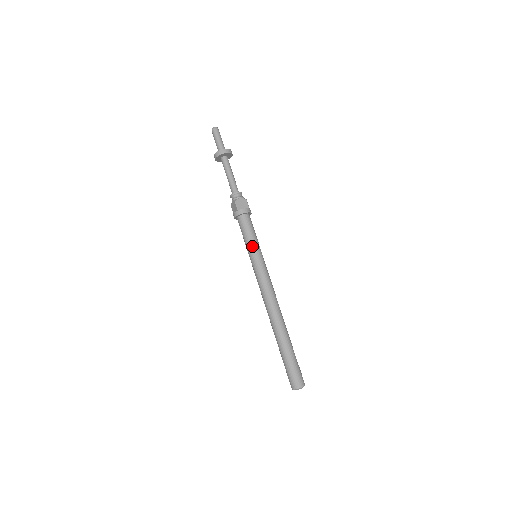
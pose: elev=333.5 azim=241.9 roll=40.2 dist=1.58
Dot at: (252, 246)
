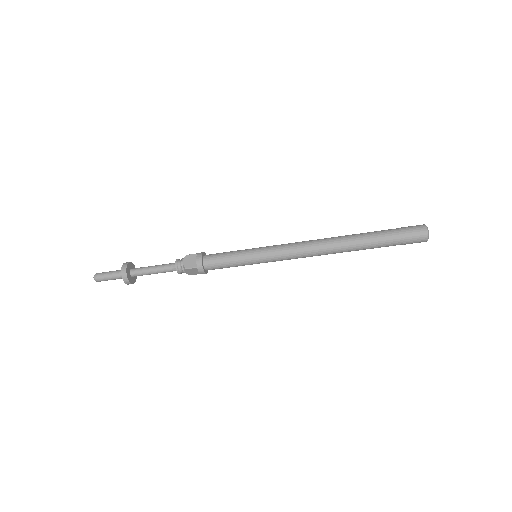
Dot at: (243, 250)
